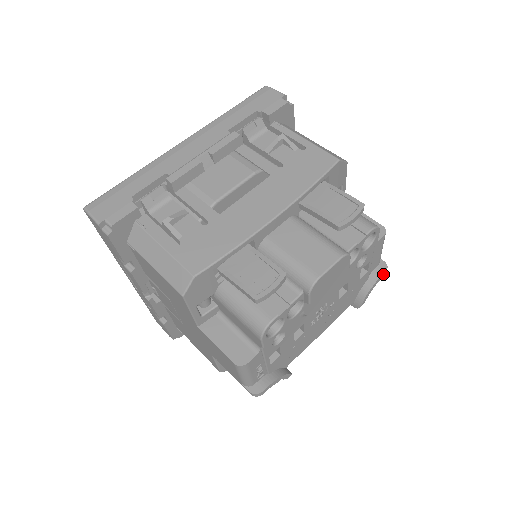
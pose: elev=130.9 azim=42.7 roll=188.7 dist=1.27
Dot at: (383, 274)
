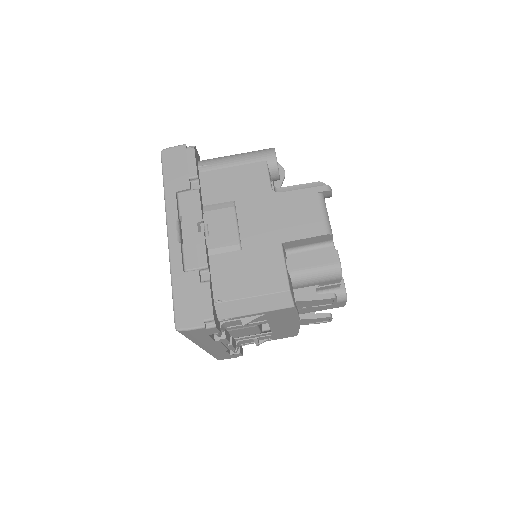
Dot at: (331, 193)
